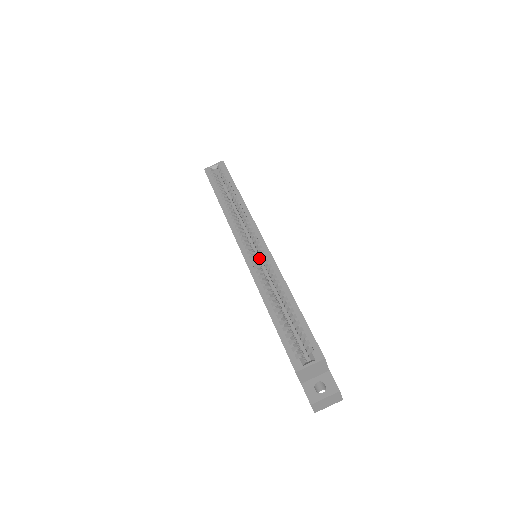
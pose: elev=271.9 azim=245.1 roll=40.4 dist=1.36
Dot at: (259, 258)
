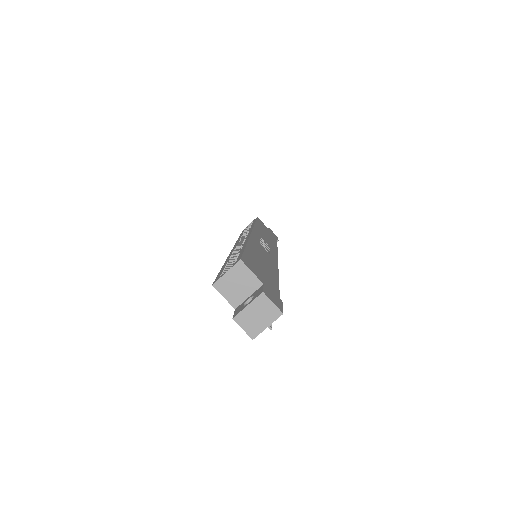
Dot at: occluded
